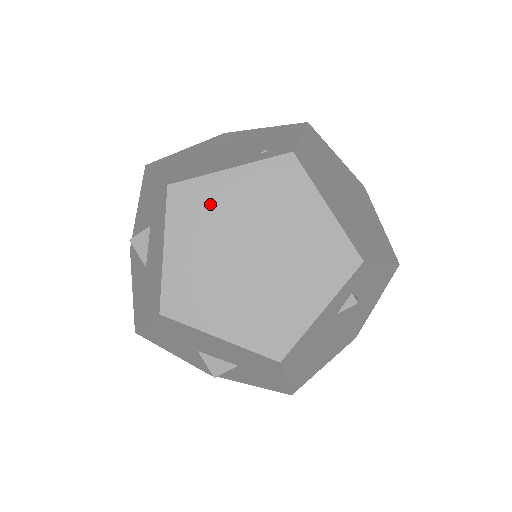
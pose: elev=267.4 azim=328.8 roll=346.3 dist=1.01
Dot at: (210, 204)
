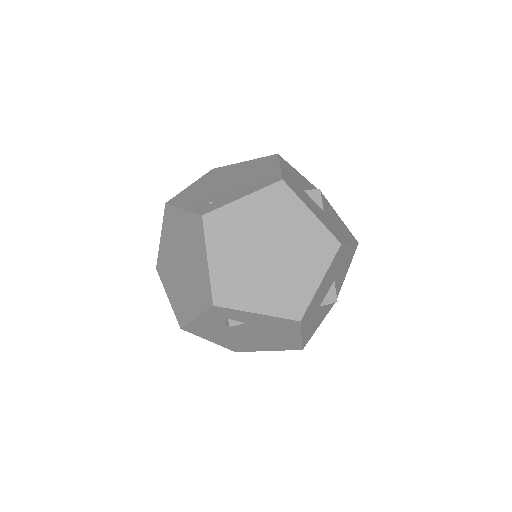
Dot at: (174, 225)
